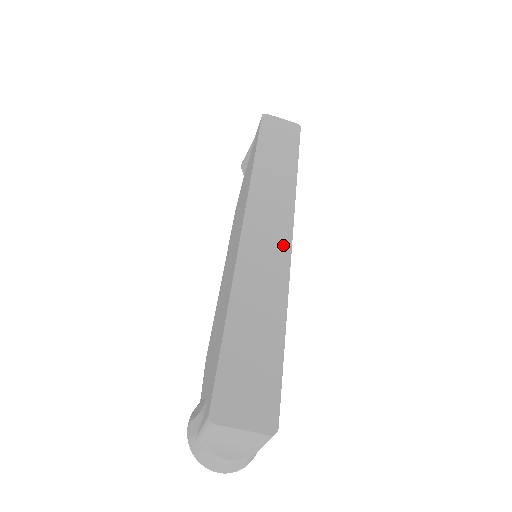
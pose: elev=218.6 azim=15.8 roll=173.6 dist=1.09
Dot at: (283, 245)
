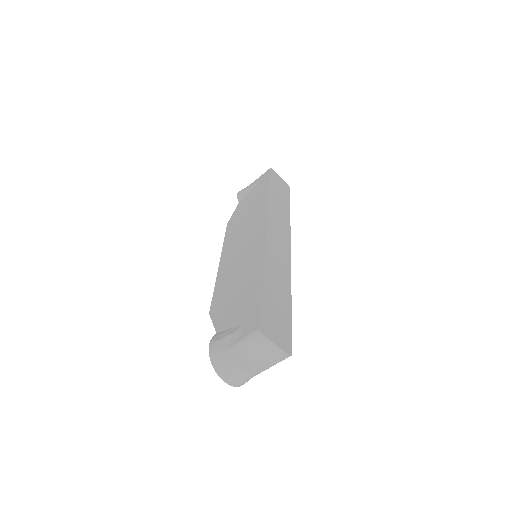
Dot at: (287, 253)
